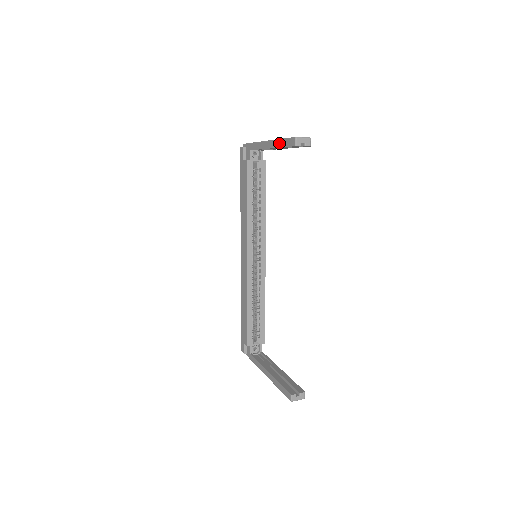
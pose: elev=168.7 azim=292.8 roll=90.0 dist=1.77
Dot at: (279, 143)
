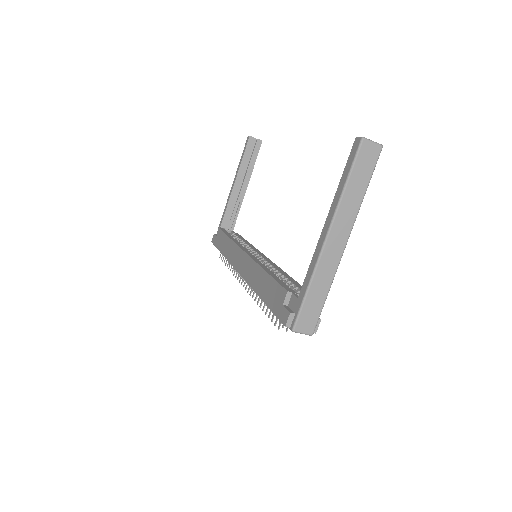
Dot at: (239, 164)
